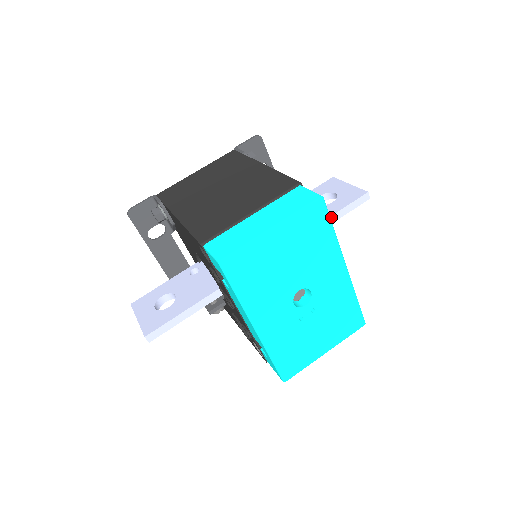
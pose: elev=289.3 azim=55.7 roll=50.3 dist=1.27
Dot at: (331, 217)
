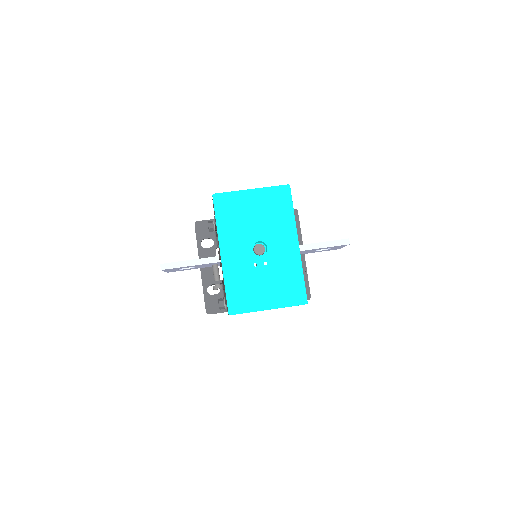
Dot at: (315, 244)
